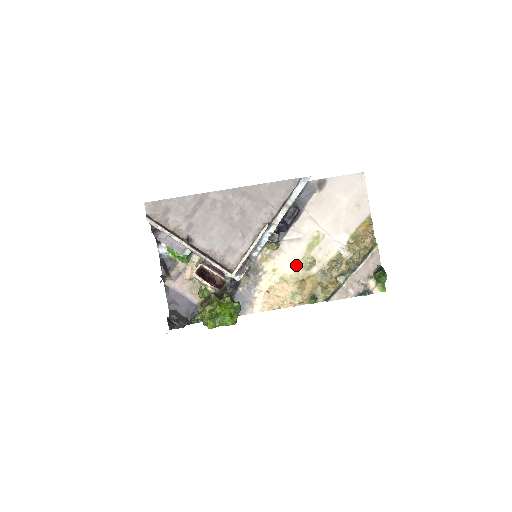
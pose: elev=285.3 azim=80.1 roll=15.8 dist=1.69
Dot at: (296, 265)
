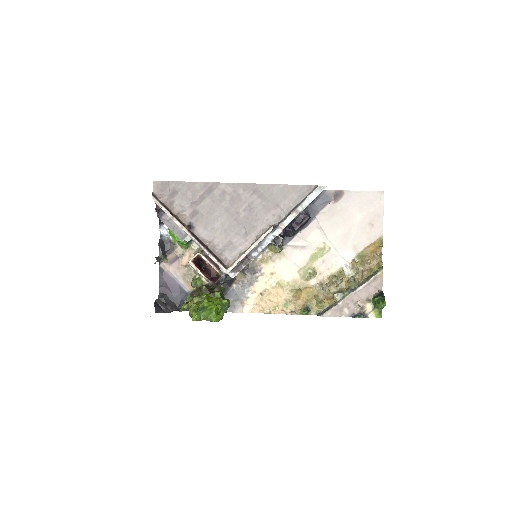
Dot at: (295, 273)
